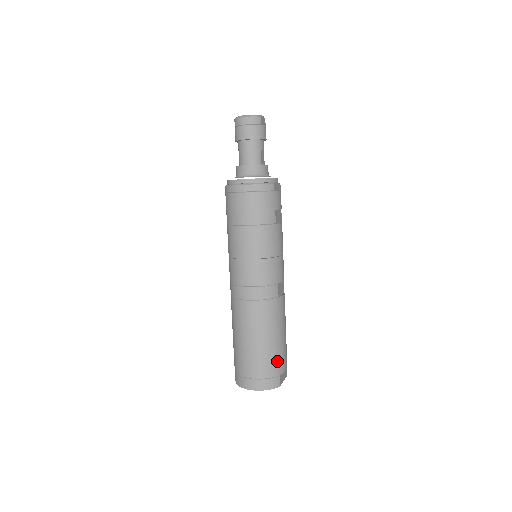
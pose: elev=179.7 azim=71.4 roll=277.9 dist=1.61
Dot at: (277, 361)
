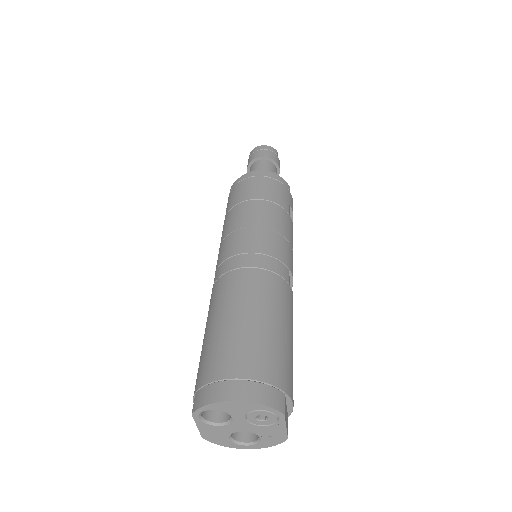
Dot at: (282, 365)
